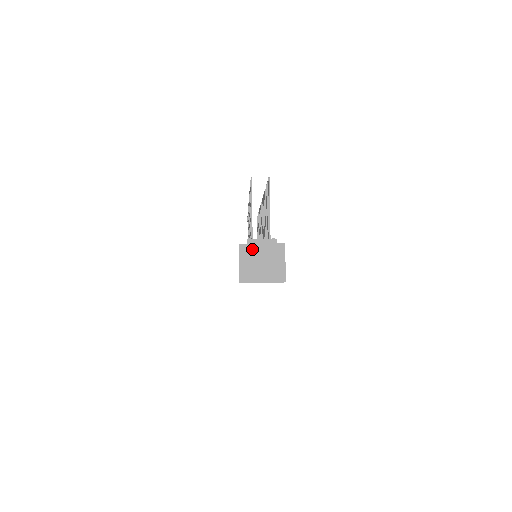
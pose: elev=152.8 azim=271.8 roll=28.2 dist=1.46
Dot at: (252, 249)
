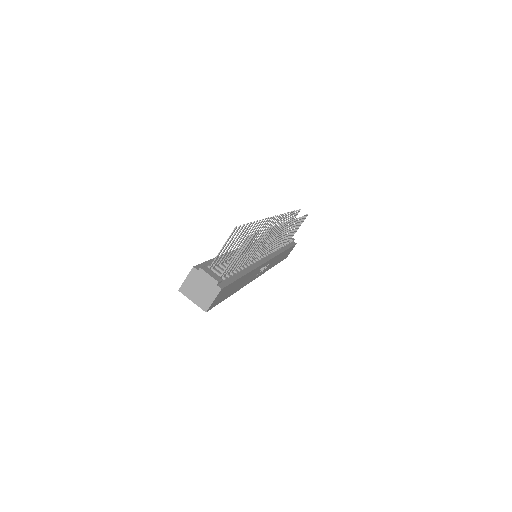
Dot at: (199, 276)
